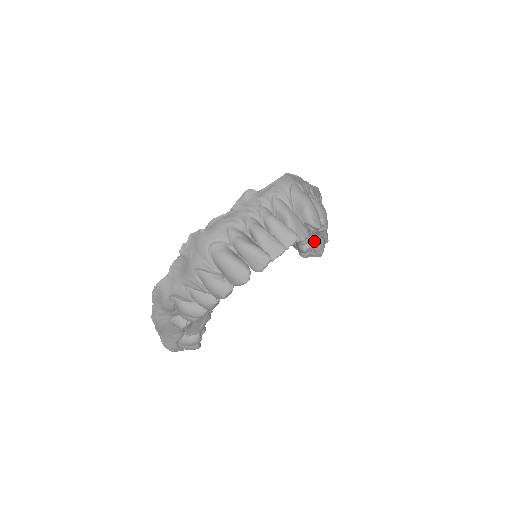
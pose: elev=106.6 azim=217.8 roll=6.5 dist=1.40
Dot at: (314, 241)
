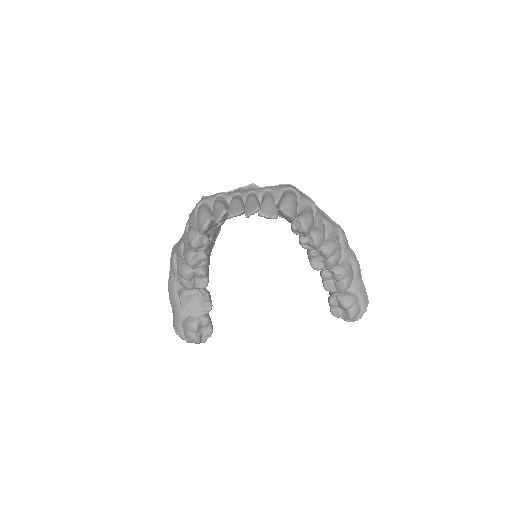
Dot at: (339, 291)
